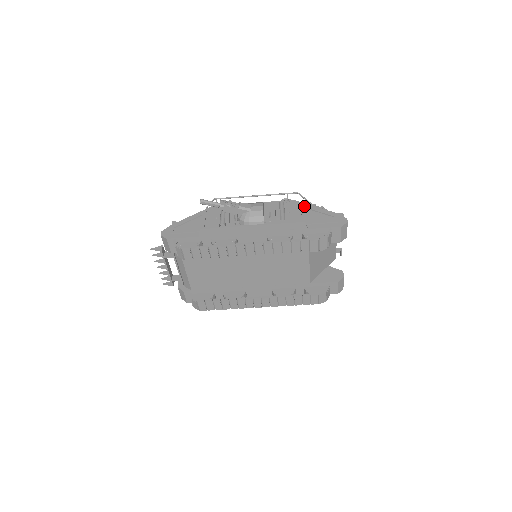
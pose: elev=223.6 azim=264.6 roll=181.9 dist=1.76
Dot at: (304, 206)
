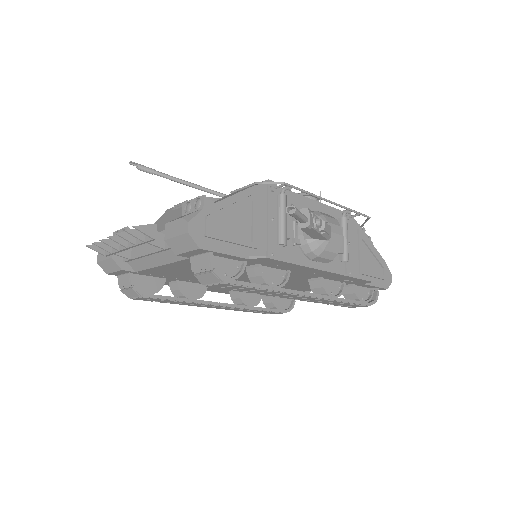
Dot at: (362, 236)
